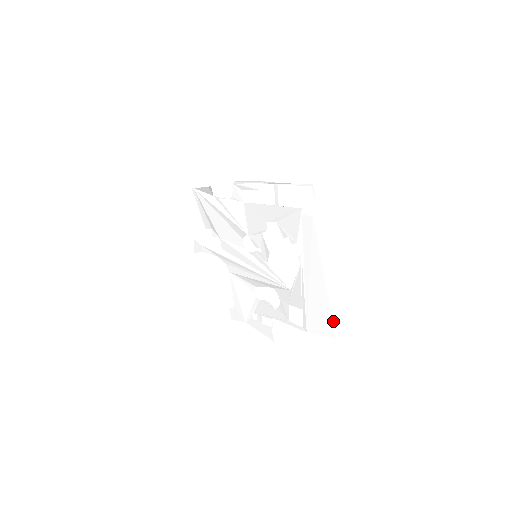
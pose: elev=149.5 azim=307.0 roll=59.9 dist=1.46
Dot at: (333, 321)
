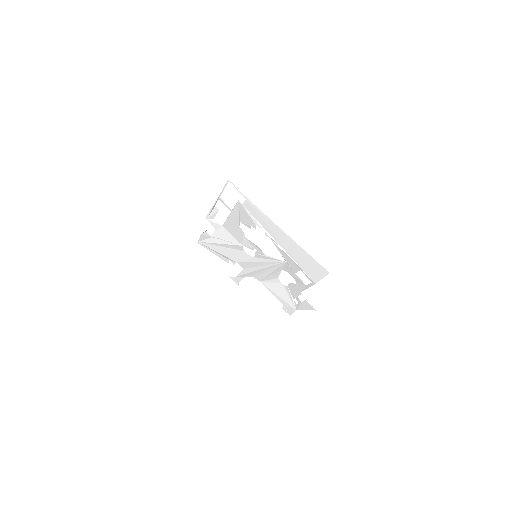
Dot at: (317, 261)
